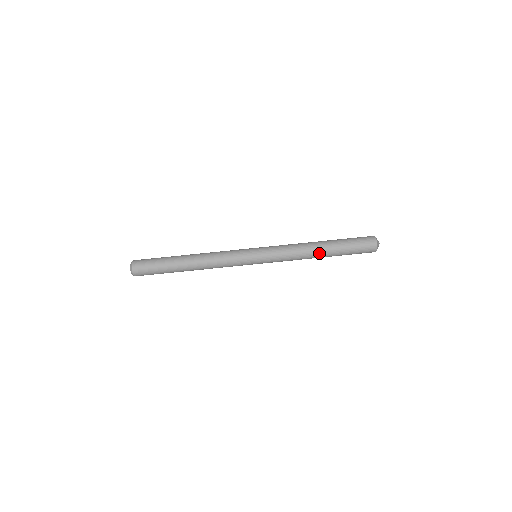
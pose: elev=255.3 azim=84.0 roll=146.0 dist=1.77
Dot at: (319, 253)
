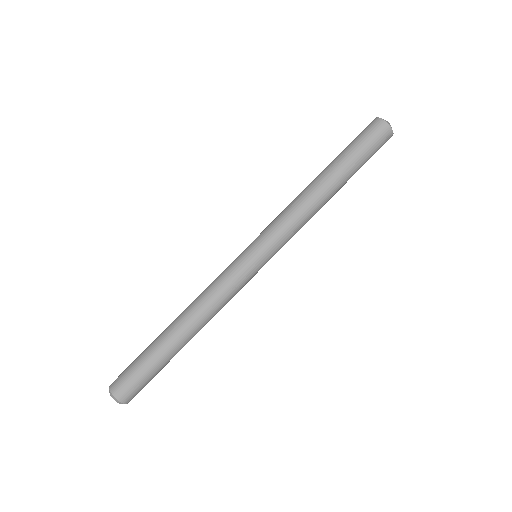
Dot at: (323, 184)
